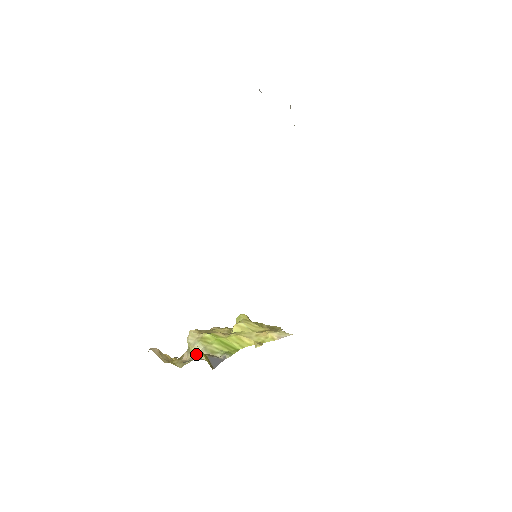
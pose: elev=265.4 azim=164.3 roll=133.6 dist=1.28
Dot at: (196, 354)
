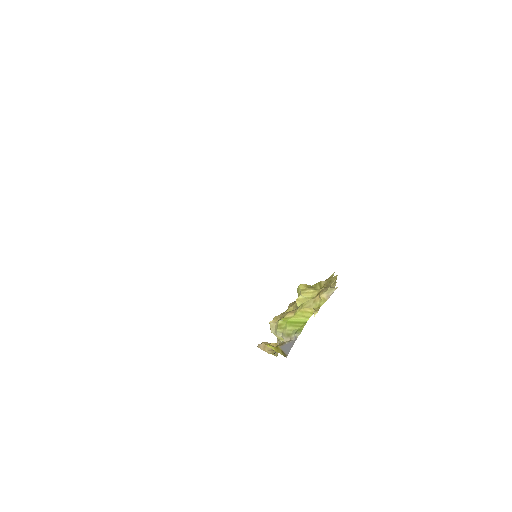
Dot at: (282, 340)
